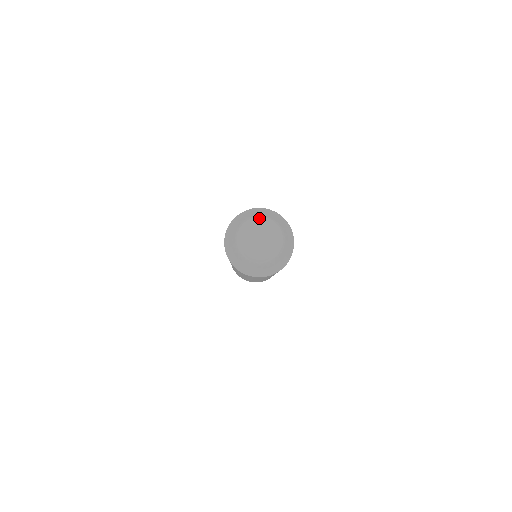
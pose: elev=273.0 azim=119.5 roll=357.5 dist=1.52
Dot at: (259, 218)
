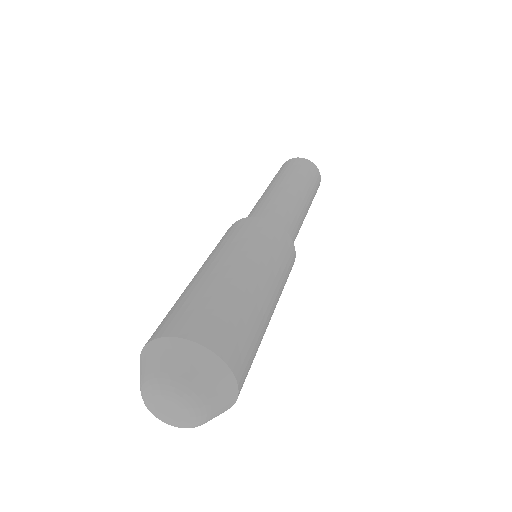
Dot at: (158, 382)
